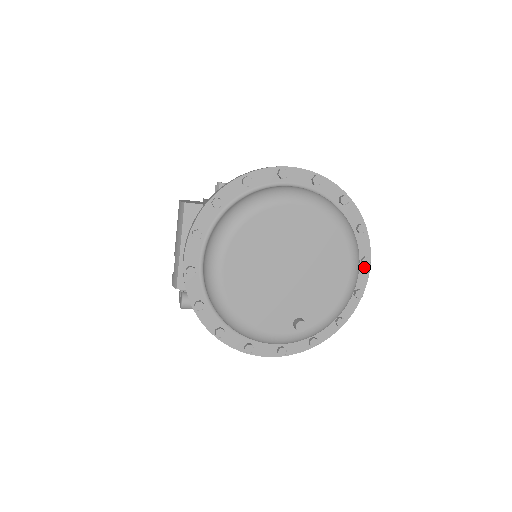
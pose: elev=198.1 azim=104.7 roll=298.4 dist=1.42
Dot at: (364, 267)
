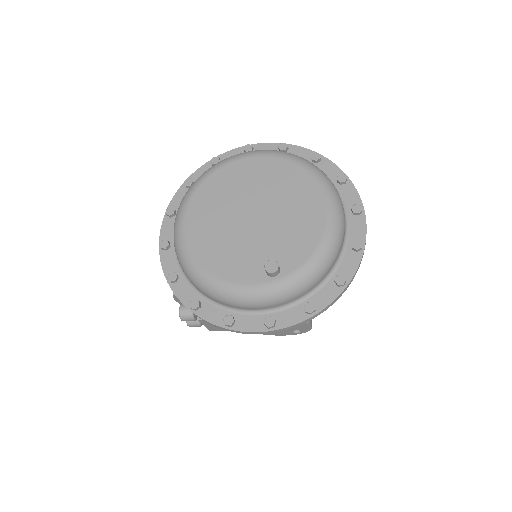
Dot at: (358, 218)
